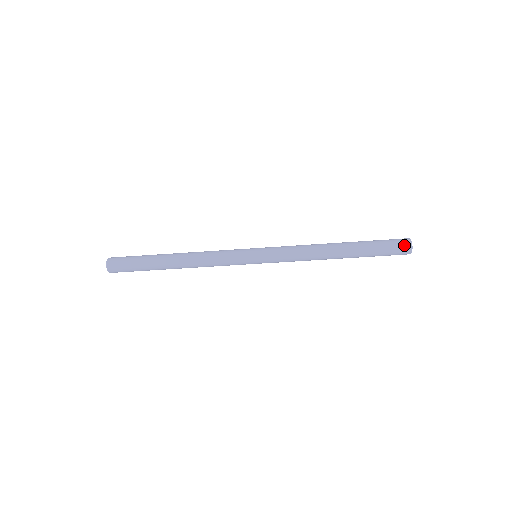
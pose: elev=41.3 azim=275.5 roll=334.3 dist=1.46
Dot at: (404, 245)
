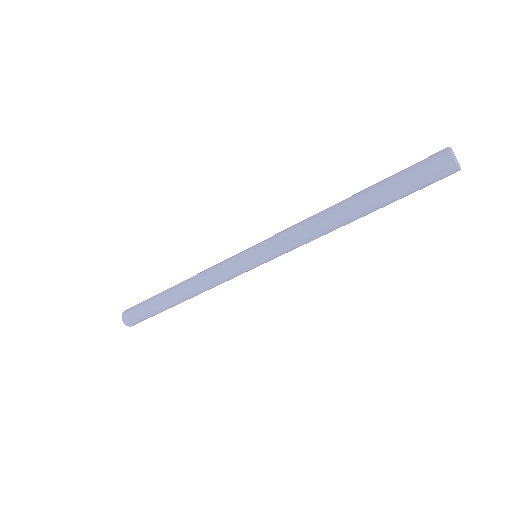
Dot at: (440, 163)
